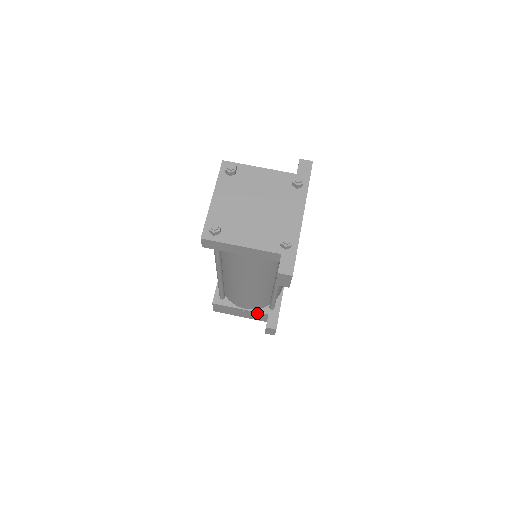
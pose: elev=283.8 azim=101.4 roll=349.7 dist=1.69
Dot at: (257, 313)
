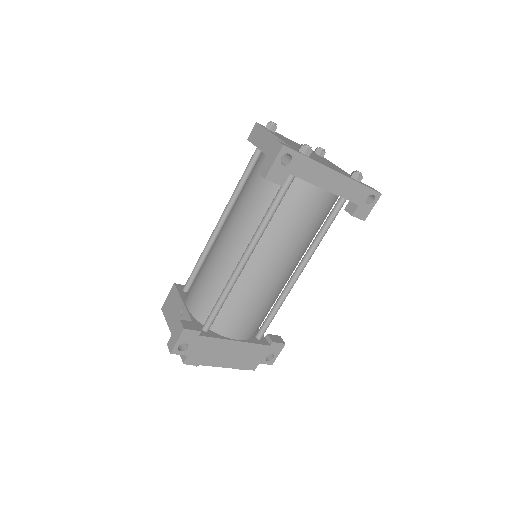
Dot at: (189, 320)
